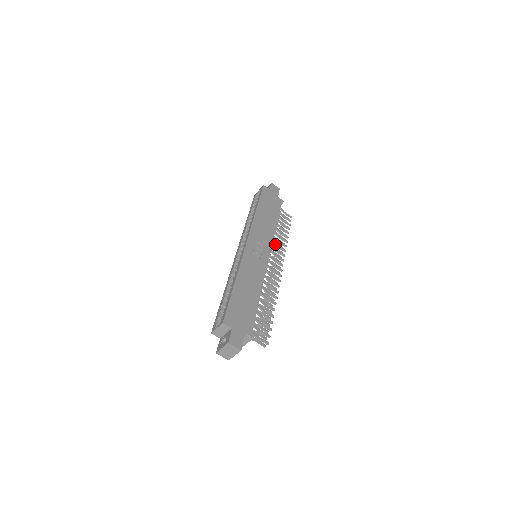
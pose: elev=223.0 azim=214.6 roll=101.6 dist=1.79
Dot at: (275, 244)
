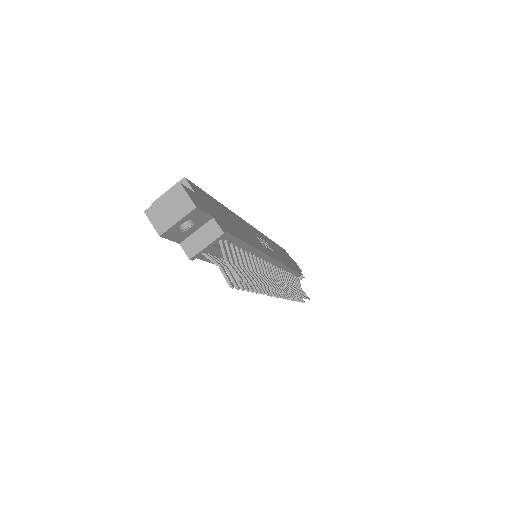
Dot at: (284, 278)
